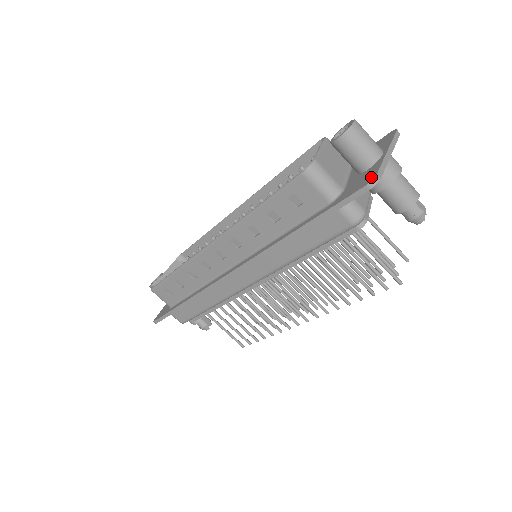
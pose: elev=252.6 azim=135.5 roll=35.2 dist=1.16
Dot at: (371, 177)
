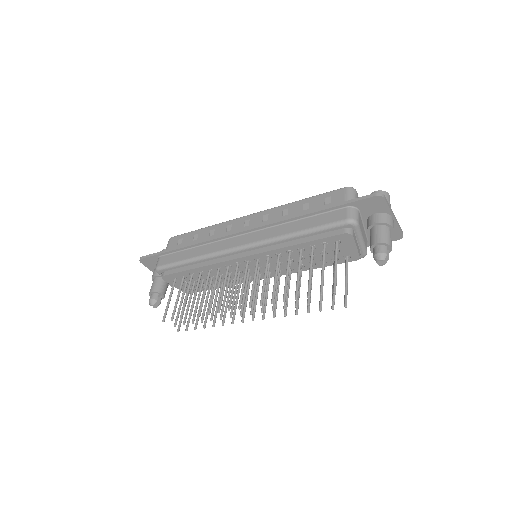
Dot at: (380, 197)
